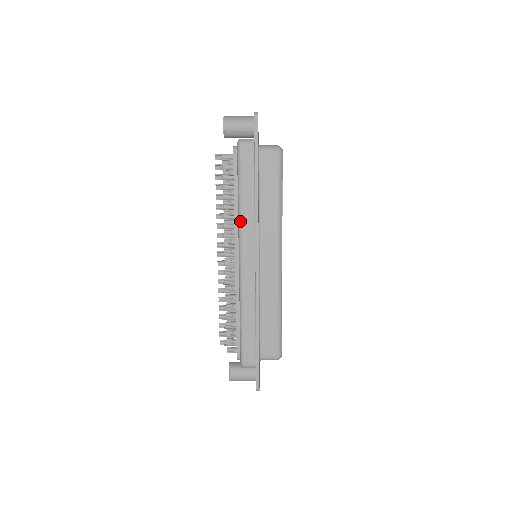
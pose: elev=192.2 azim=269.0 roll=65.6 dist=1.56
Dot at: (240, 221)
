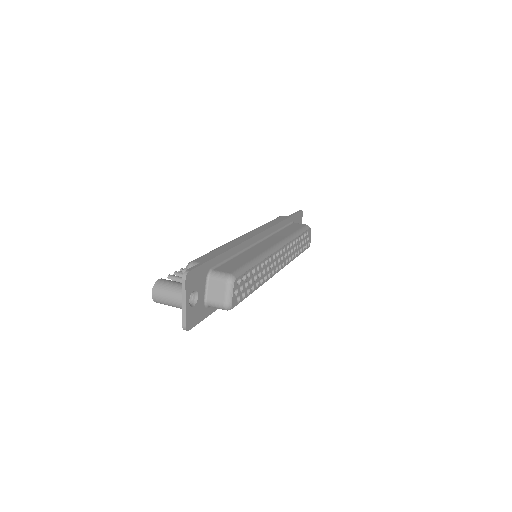
Dot at: occluded
